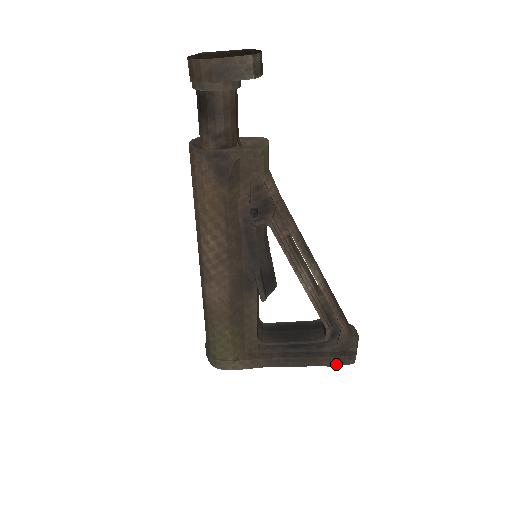
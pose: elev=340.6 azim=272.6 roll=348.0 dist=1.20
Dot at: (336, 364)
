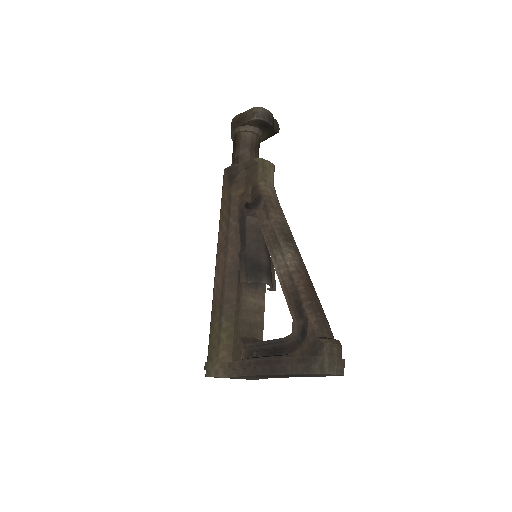
Dot at: (300, 371)
